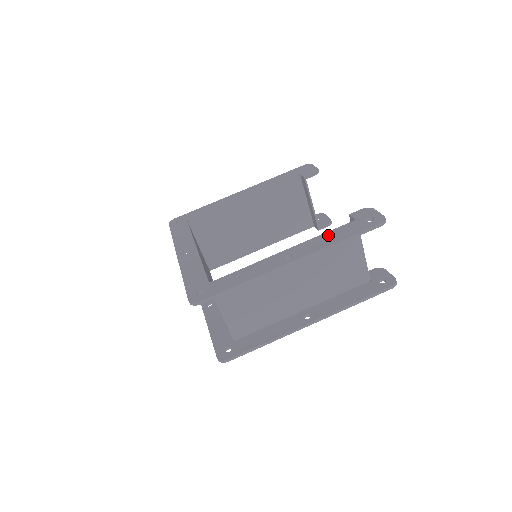
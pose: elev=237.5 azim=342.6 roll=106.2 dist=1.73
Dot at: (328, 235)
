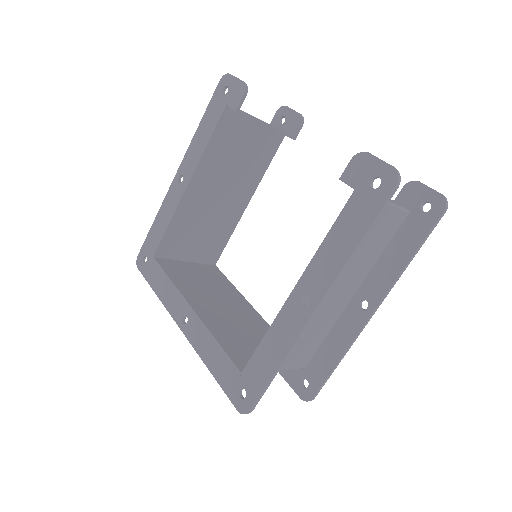
Dot at: (334, 238)
